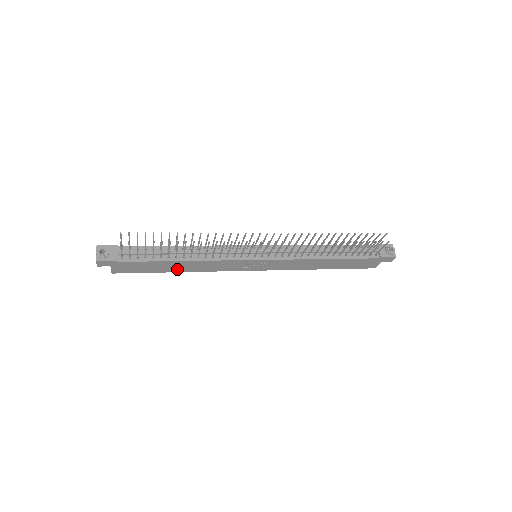
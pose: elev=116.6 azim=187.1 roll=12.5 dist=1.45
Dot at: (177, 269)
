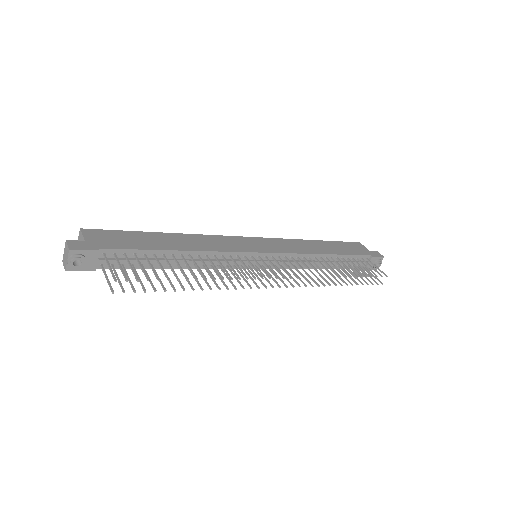
Dot at: occluded
